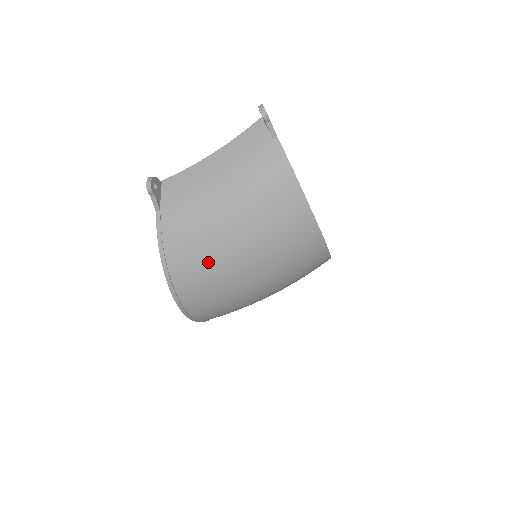
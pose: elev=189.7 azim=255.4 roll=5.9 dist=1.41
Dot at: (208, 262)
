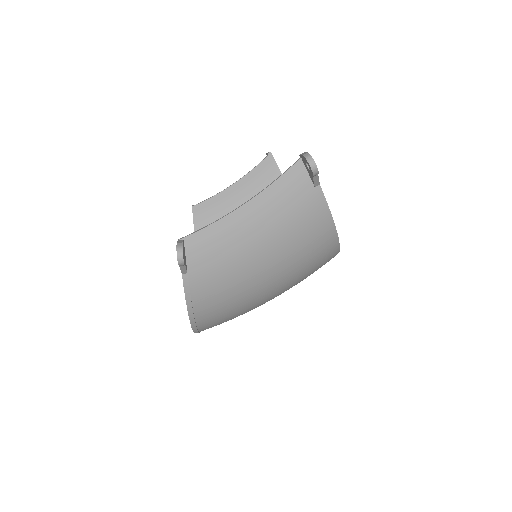
Dot at: (237, 306)
